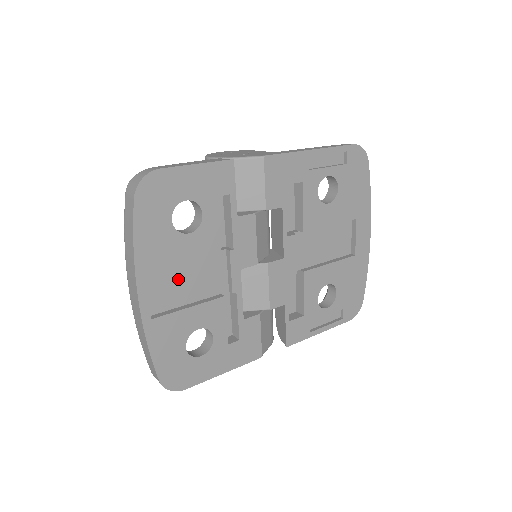
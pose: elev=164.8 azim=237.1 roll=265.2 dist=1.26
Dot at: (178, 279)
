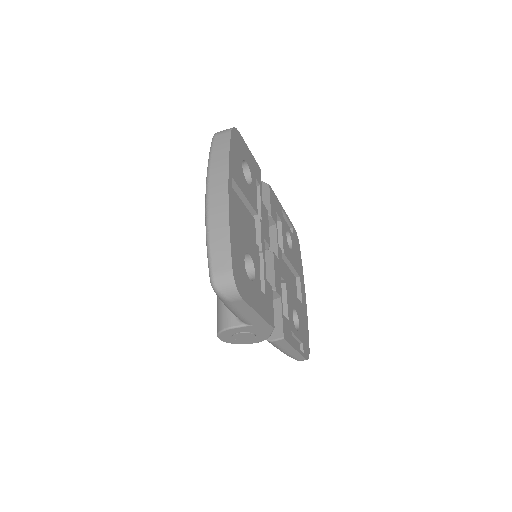
Dot at: (238, 208)
